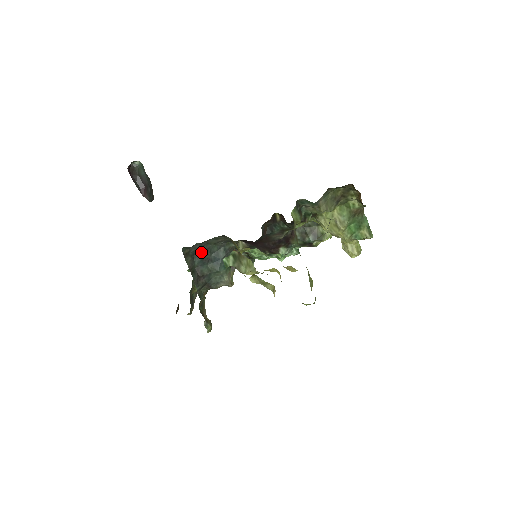
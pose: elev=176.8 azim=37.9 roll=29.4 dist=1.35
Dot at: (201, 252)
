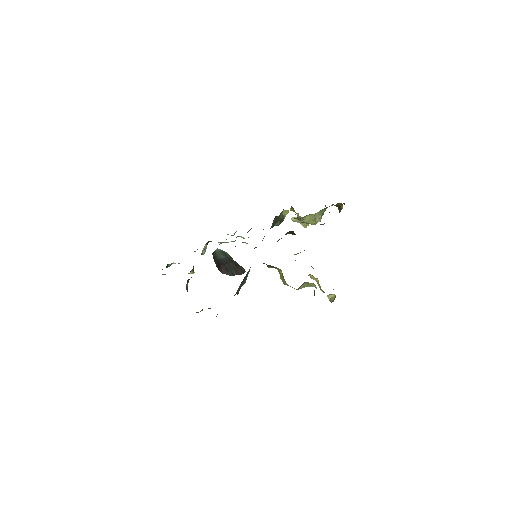
Dot at: occluded
